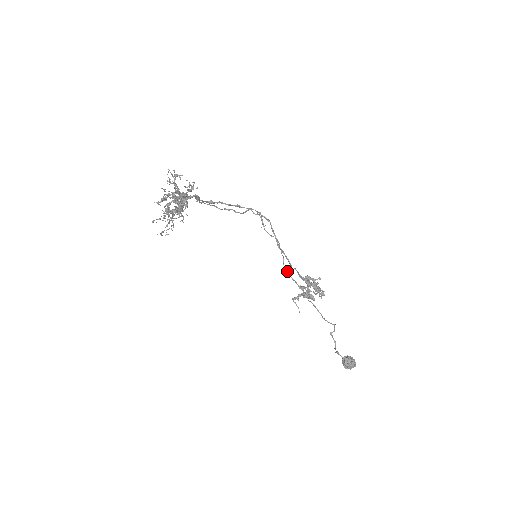
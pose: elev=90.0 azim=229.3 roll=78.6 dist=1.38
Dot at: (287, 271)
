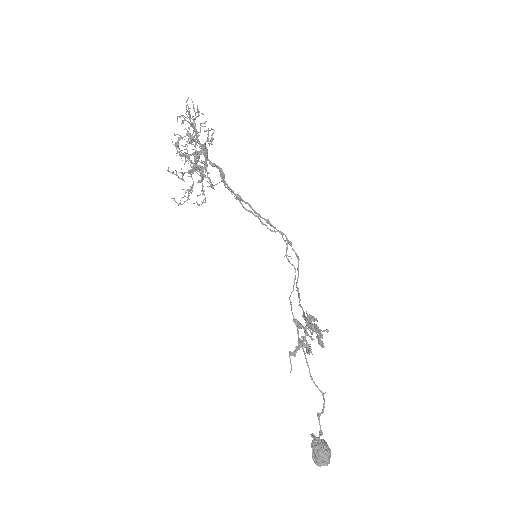
Dot at: (290, 303)
